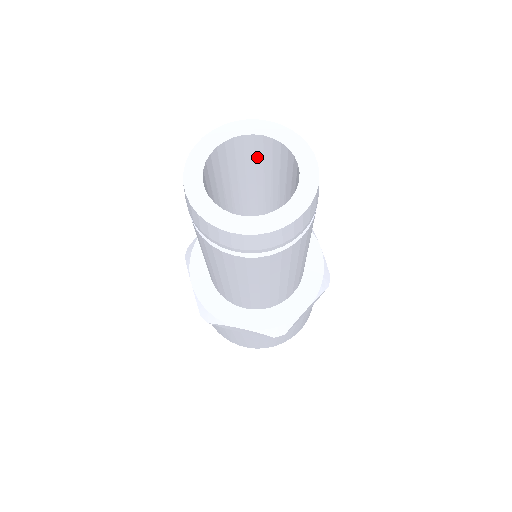
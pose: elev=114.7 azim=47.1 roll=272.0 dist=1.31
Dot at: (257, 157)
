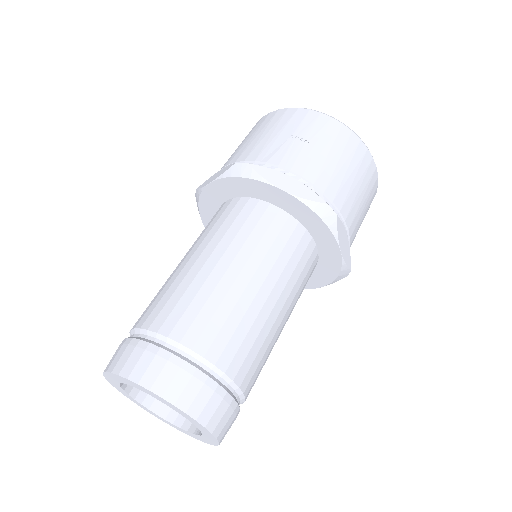
Dot at: occluded
